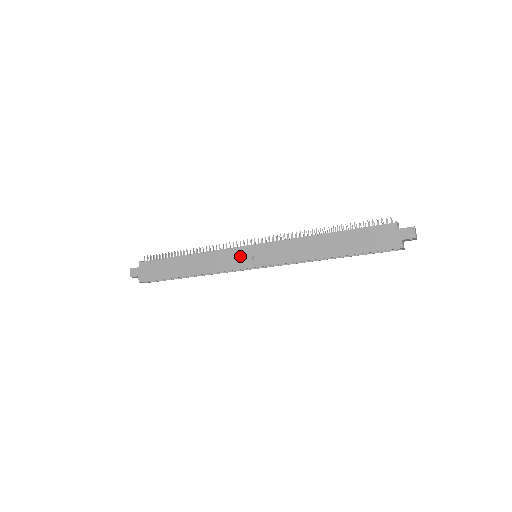
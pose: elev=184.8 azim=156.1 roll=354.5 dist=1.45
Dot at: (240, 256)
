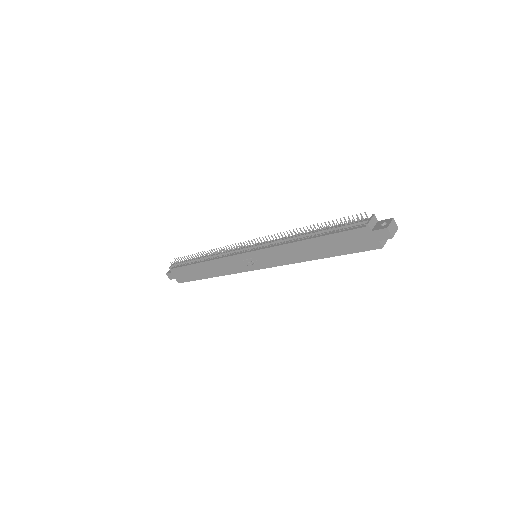
Dot at: (242, 261)
